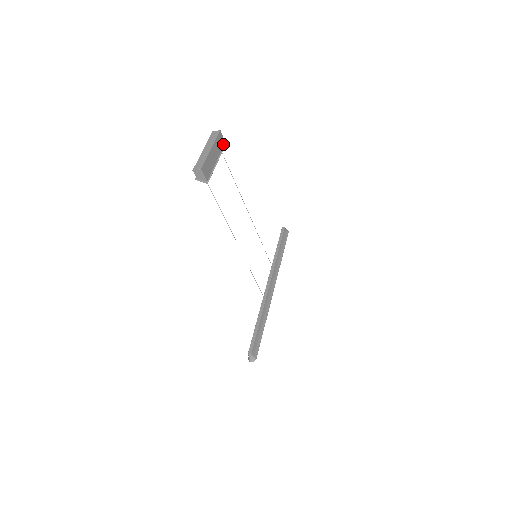
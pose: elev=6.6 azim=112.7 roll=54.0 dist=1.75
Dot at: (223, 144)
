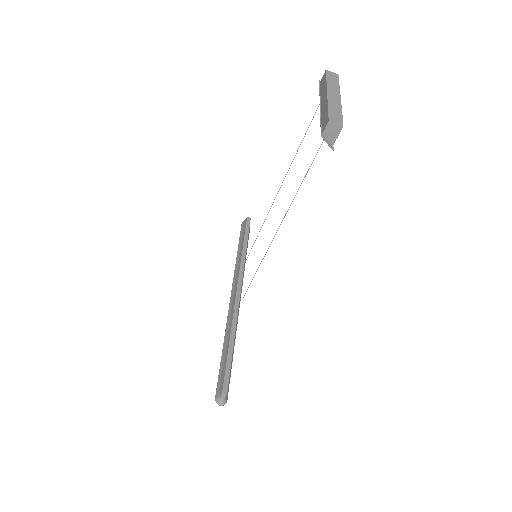
Dot at: occluded
